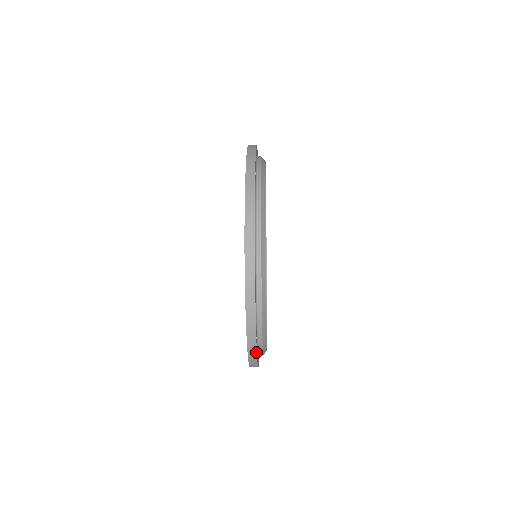
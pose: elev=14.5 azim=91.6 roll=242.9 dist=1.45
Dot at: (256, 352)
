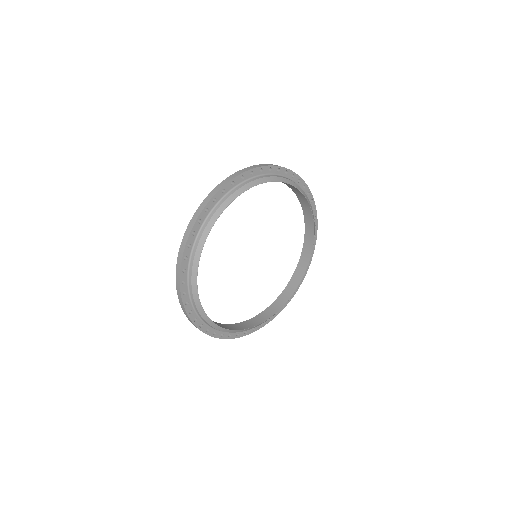
Dot at: (276, 315)
